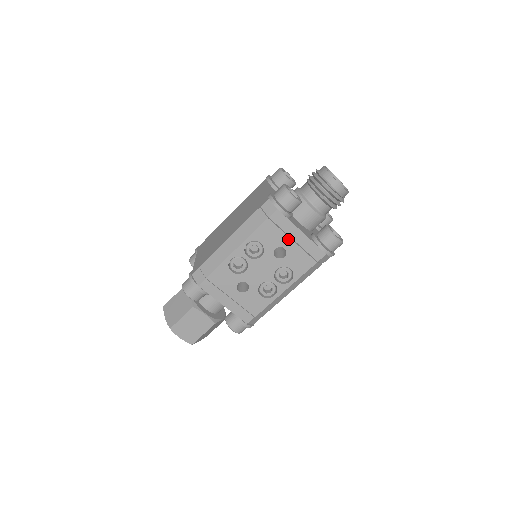
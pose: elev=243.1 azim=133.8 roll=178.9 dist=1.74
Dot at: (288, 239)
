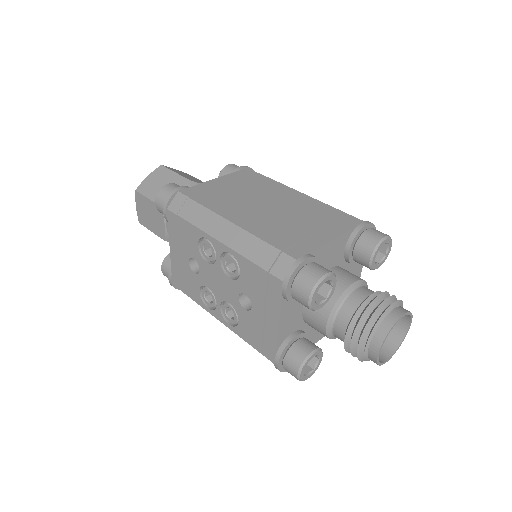
Dot at: (263, 308)
